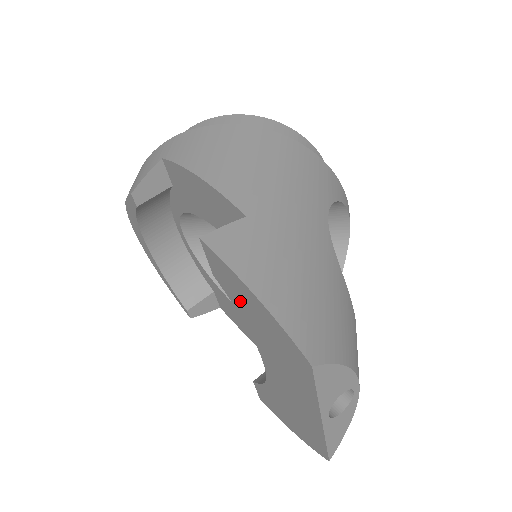
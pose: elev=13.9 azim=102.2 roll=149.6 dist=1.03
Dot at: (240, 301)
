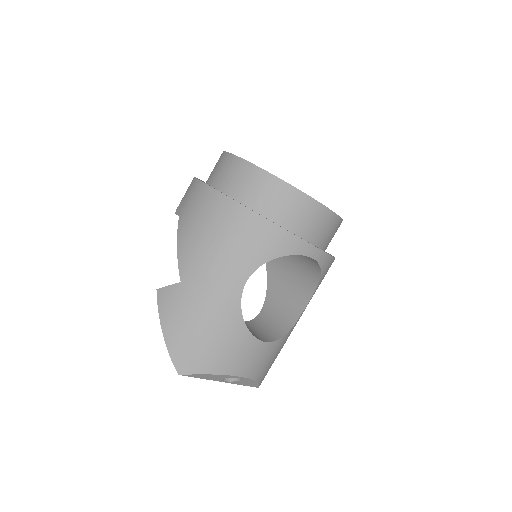
Dot at: occluded
